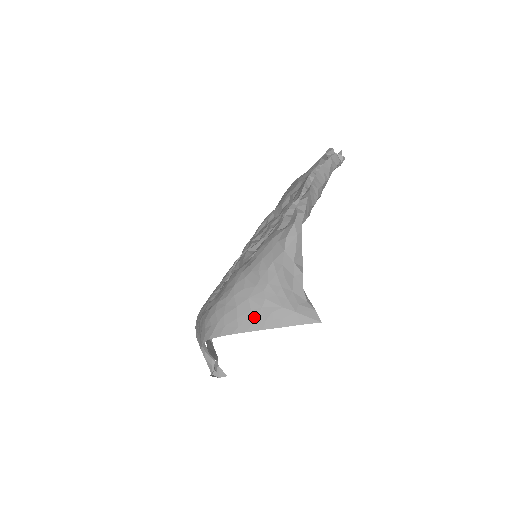
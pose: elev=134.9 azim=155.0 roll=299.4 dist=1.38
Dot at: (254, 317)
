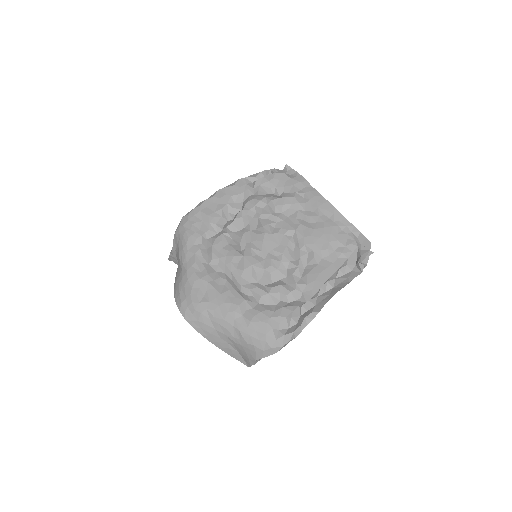
Dot at: (220, 342)
